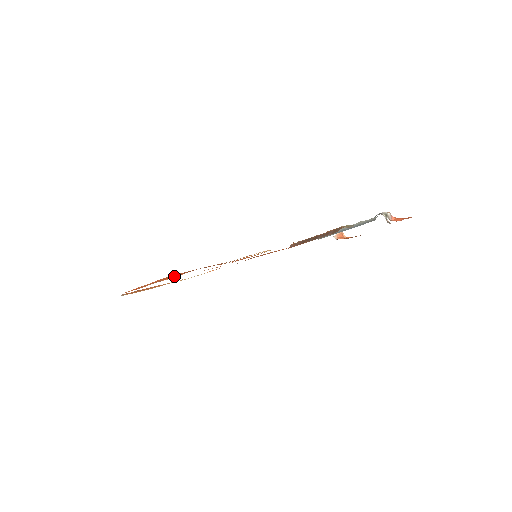
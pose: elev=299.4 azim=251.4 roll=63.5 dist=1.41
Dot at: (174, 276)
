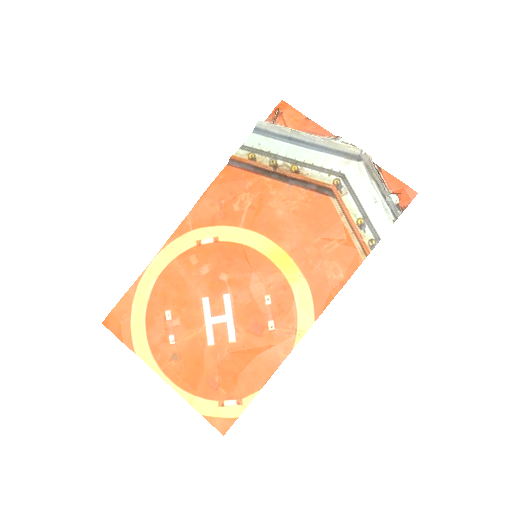
Dot at: (263, 380)
